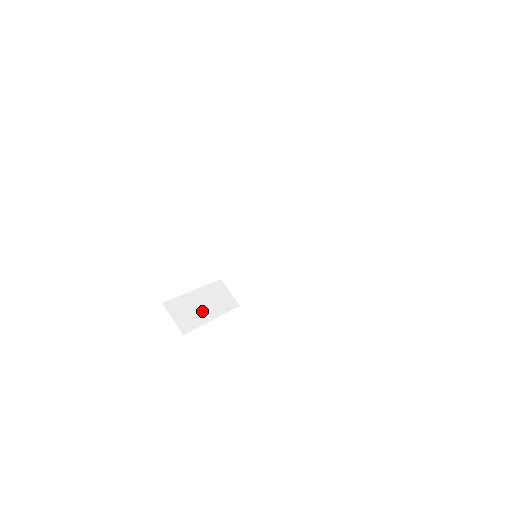
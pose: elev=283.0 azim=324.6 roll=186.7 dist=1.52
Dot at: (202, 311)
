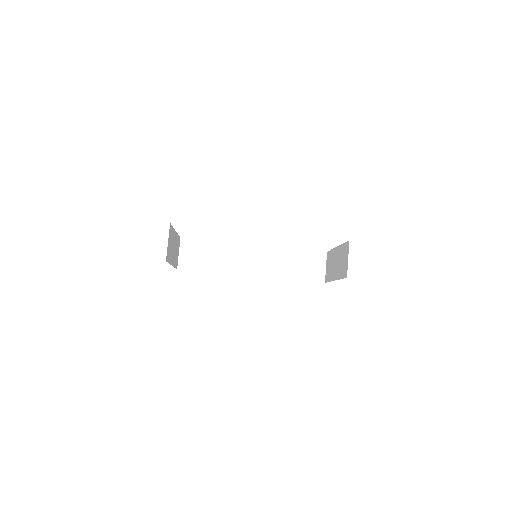
Dot at: (172, 252)
